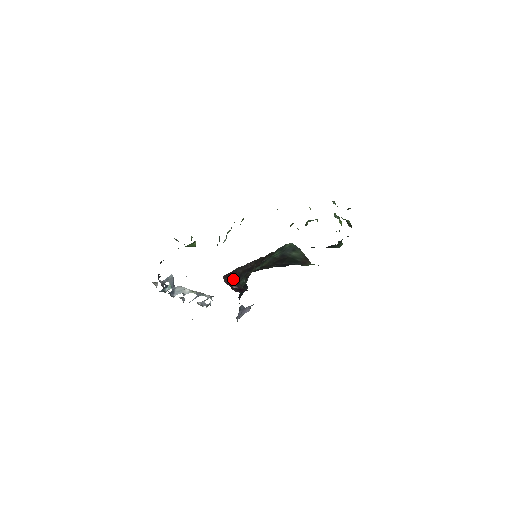
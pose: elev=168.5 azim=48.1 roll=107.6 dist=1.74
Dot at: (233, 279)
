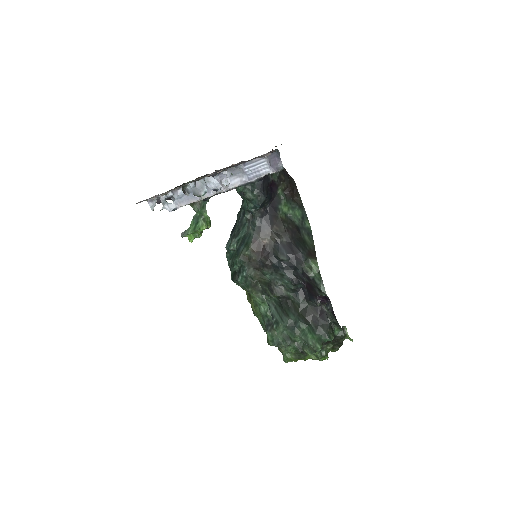
Dot at: occluded
